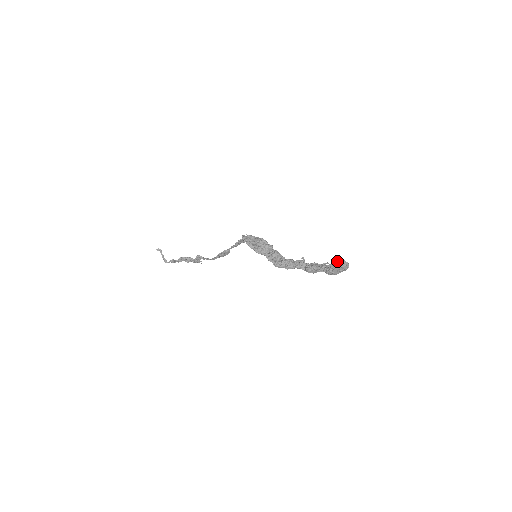
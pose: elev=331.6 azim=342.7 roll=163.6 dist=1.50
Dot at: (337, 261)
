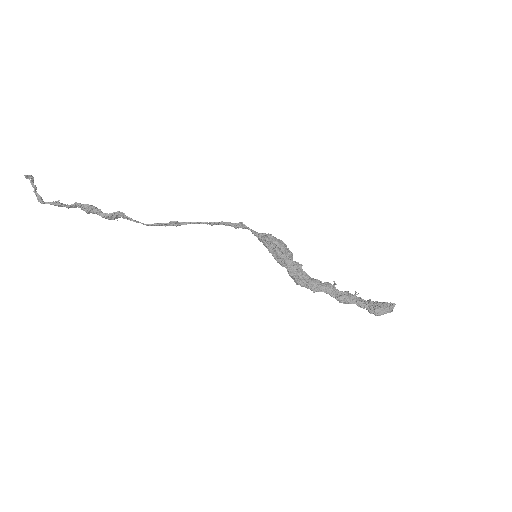
Dot at: (386, 302)
